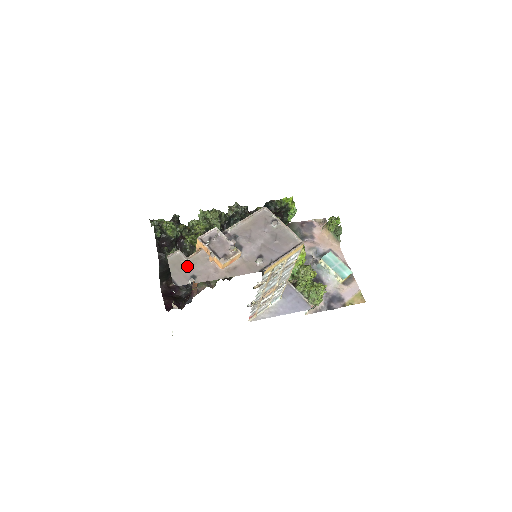
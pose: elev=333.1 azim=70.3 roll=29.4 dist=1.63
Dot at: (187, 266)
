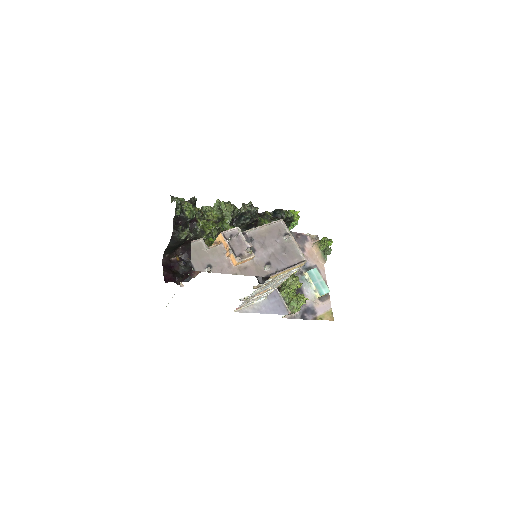
Dot at: (206, 255)
